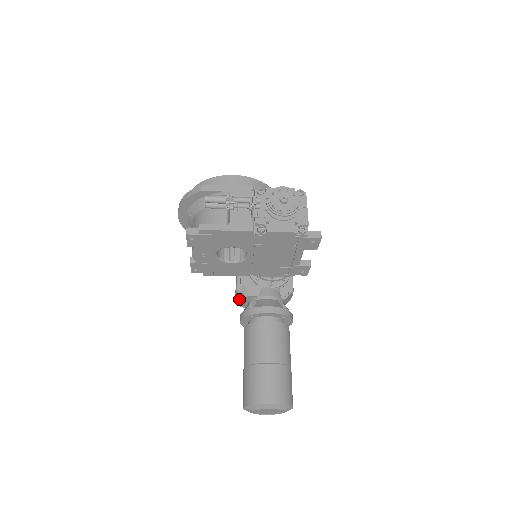
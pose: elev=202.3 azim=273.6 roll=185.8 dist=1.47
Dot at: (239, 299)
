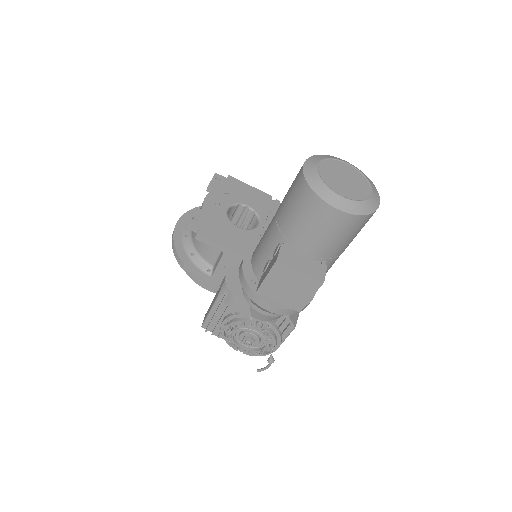
Dot at: (234, 269)
